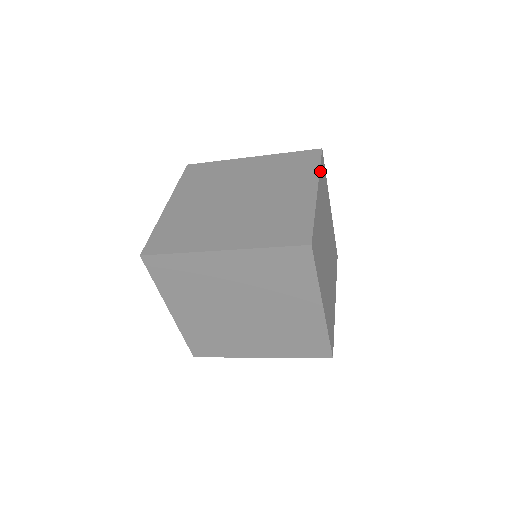
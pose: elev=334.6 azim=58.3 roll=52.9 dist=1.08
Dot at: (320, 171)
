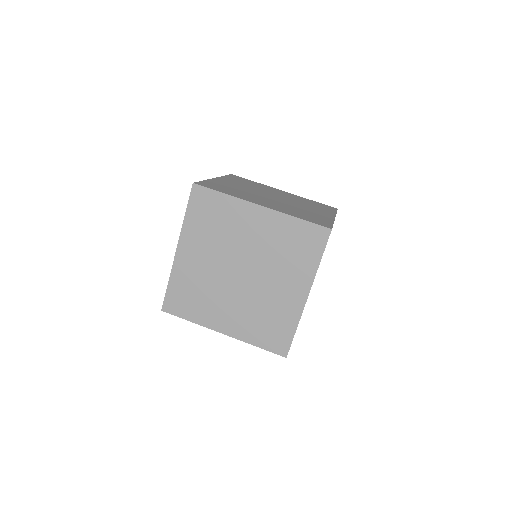
Dot at: (319, 263)
